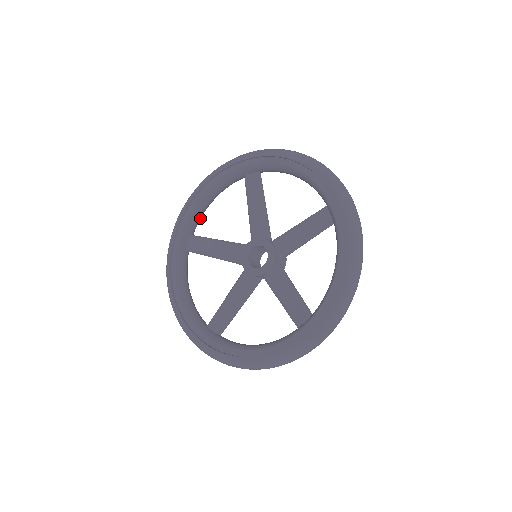
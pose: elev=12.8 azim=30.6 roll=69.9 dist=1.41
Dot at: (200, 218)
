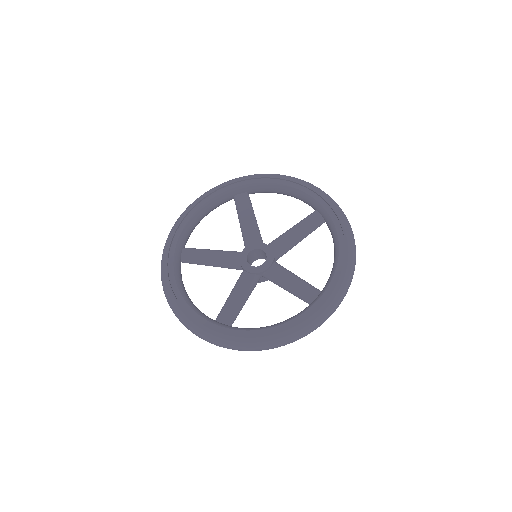
Dot at: (190, 234)
